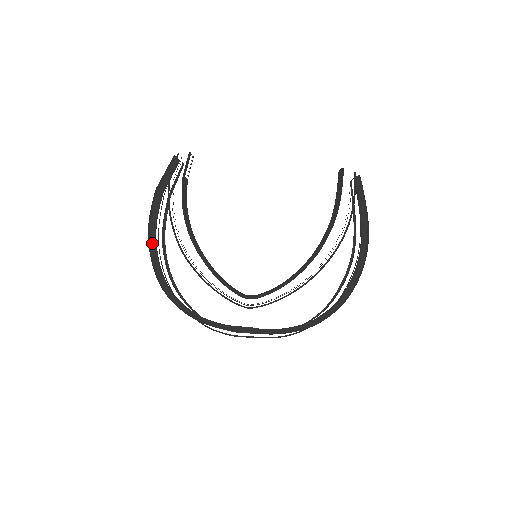
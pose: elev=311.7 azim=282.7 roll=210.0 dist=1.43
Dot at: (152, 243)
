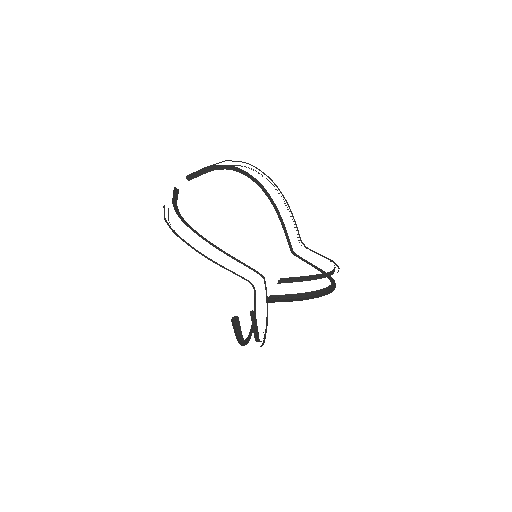
Dot at: occluded
